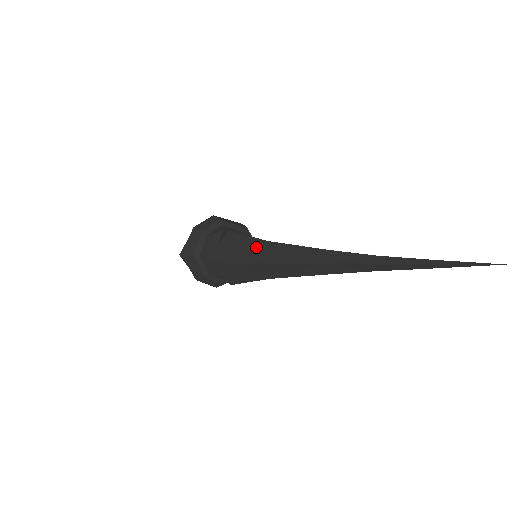
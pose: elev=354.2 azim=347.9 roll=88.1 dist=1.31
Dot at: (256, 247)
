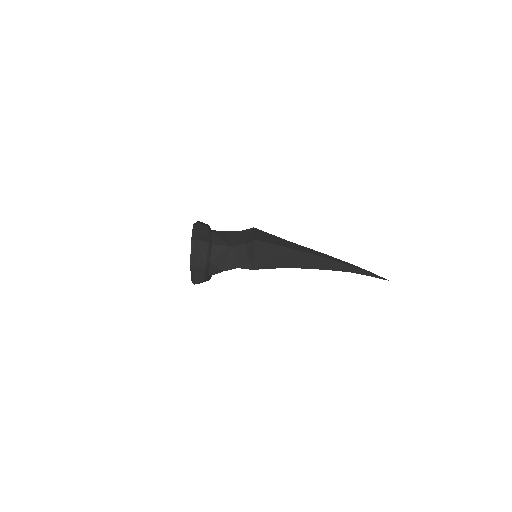
Dot at: (284, 241)
